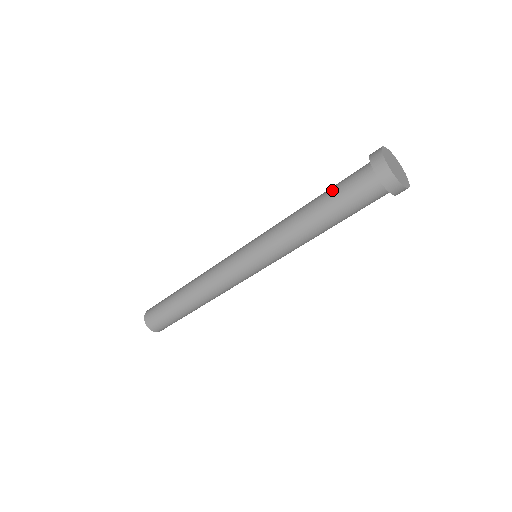
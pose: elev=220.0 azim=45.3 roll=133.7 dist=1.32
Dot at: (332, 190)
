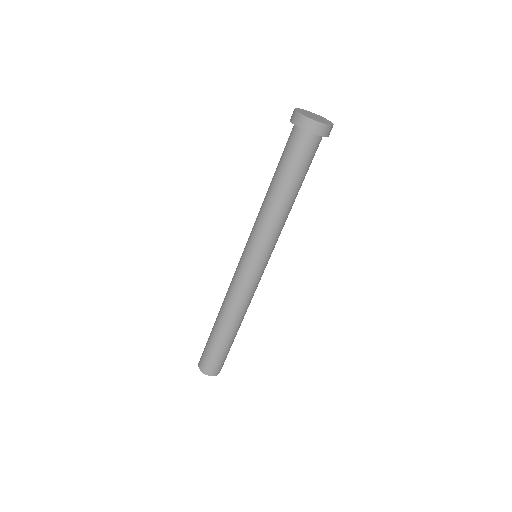
Dot at: (279, 161)
